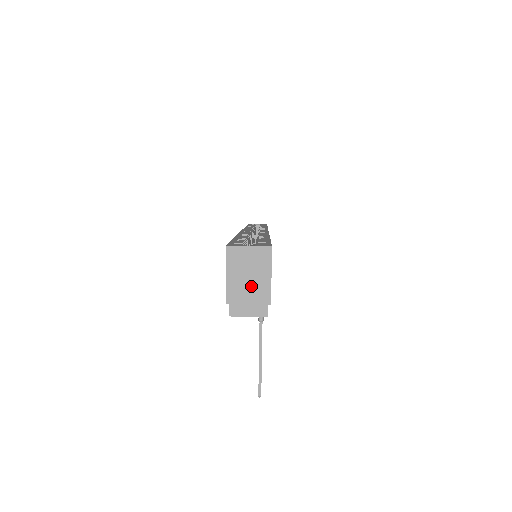
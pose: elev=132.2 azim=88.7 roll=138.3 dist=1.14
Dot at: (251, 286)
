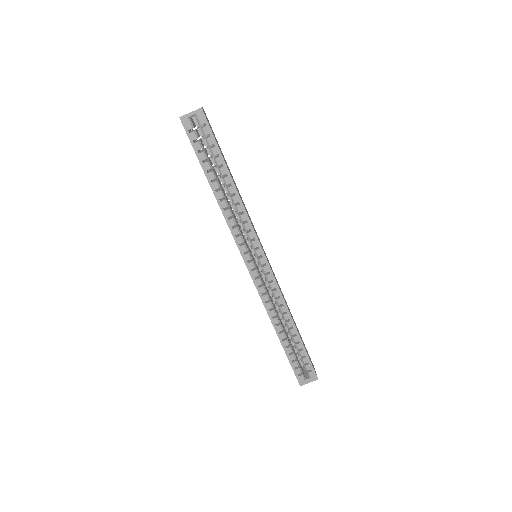
Dot at: occluded
